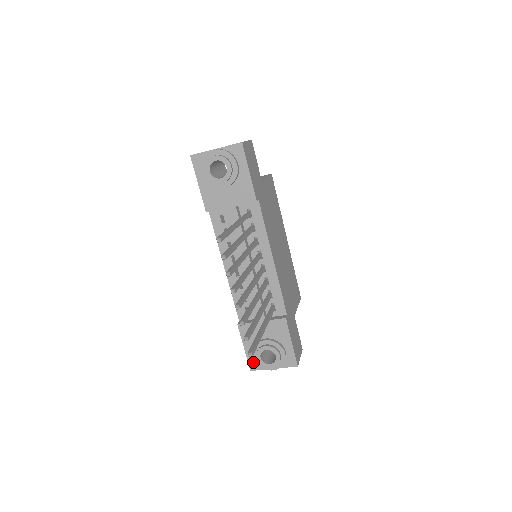
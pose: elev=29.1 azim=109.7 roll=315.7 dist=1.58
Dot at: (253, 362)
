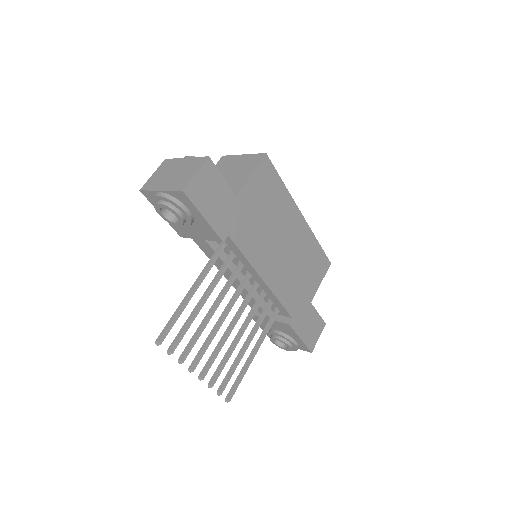
Dot at: occluded
